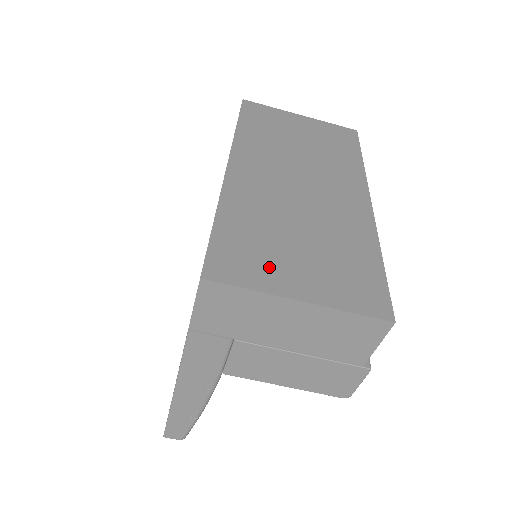
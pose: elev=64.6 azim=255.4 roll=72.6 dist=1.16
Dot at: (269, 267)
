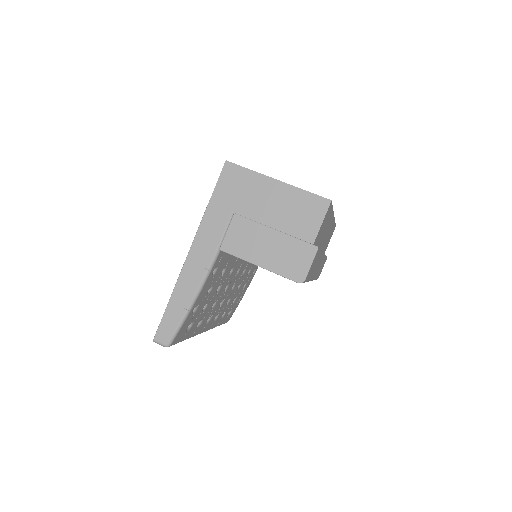
Dot at: occluded
